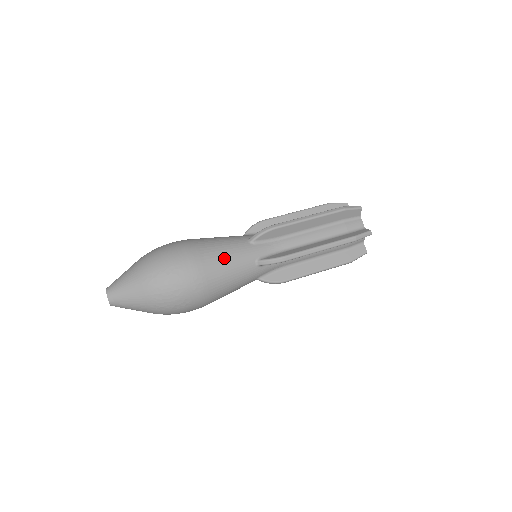
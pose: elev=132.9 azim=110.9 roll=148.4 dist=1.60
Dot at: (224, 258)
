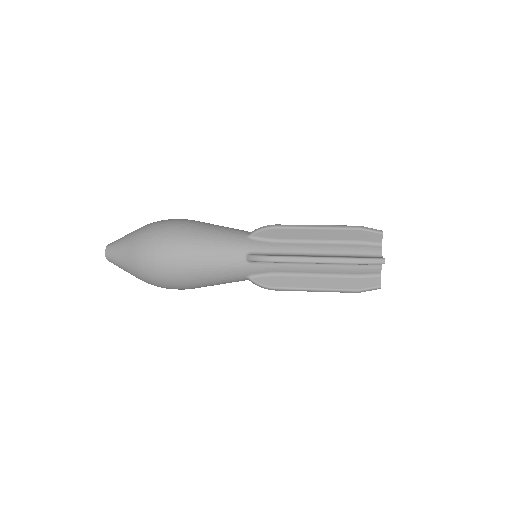
Dot at: (218, 225)
